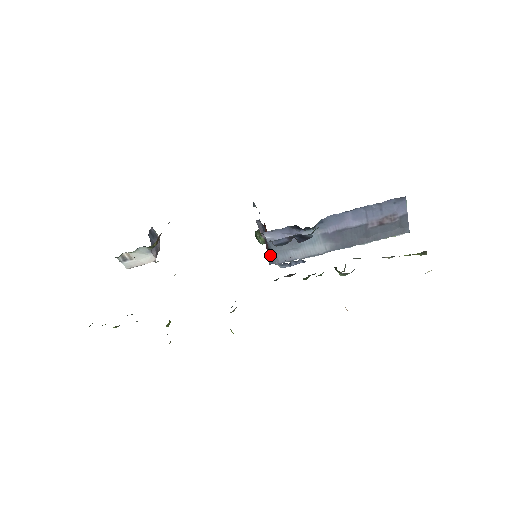
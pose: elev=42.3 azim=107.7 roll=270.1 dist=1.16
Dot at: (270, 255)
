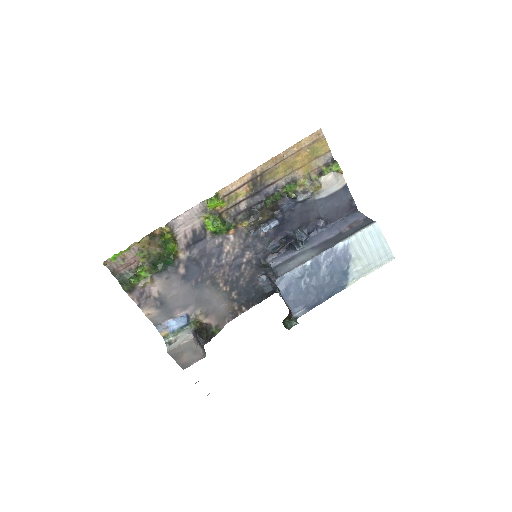
Dot at: occluded
